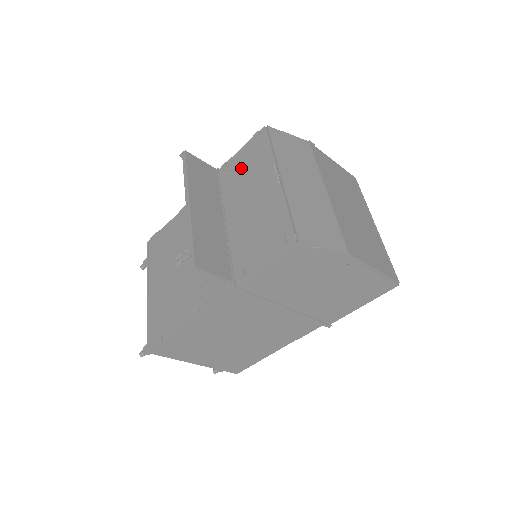
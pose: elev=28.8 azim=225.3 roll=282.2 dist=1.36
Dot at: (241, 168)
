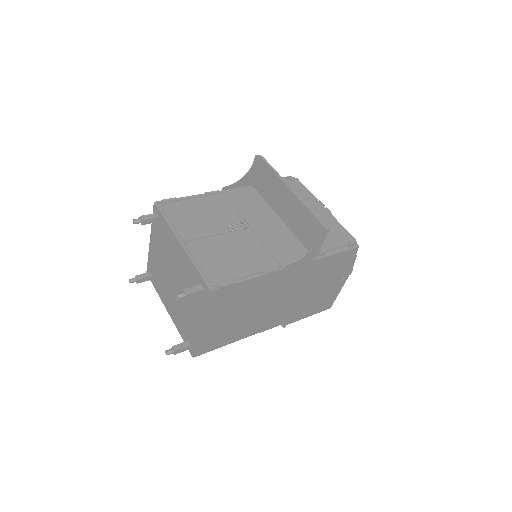
Dot at: occluded
